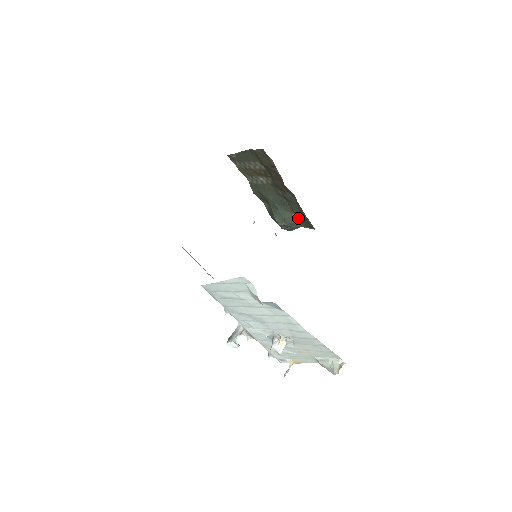
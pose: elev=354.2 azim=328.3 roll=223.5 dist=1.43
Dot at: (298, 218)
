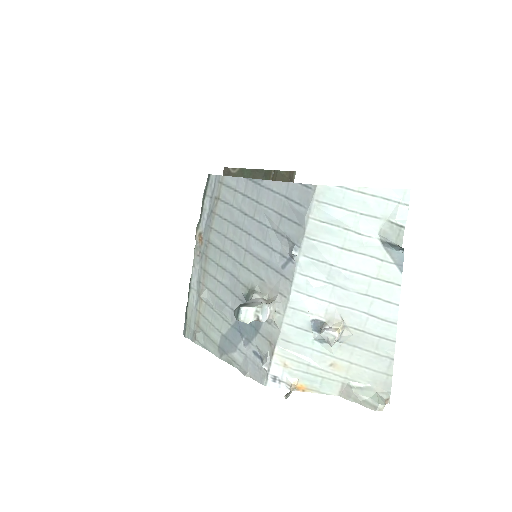
Dot at: occluded
